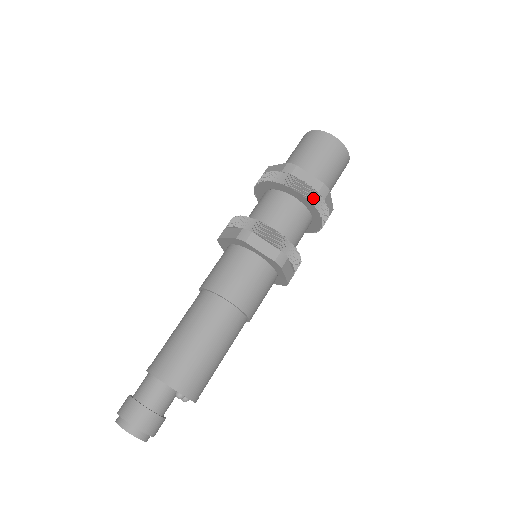
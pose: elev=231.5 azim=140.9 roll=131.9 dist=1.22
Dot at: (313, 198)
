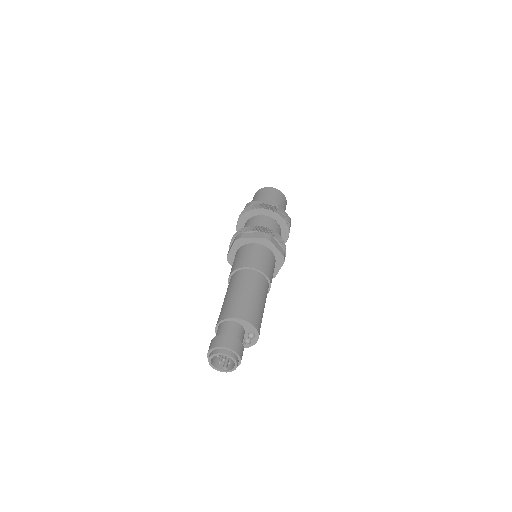
Dot at: (289, 225)
